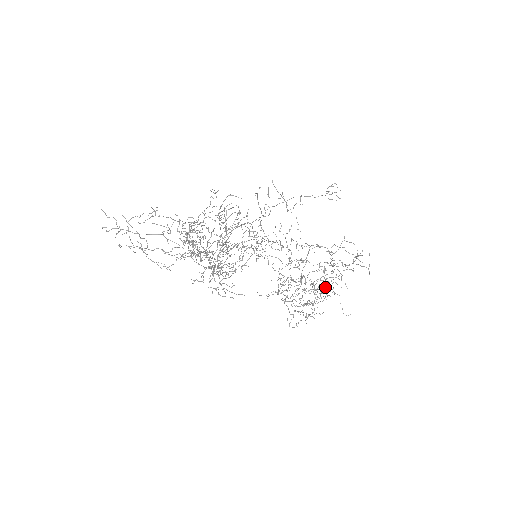
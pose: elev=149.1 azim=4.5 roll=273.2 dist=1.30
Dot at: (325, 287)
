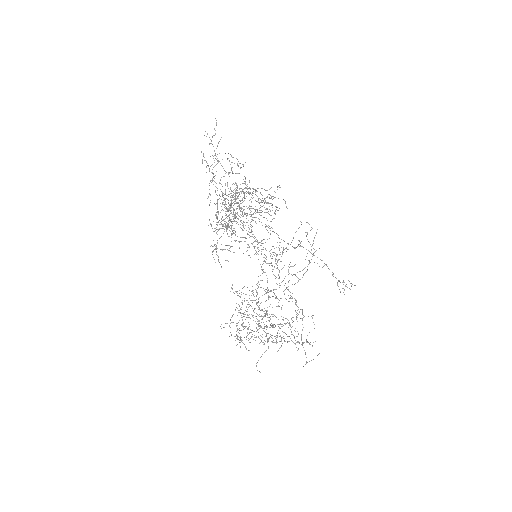
Dot at: (268, 333)
